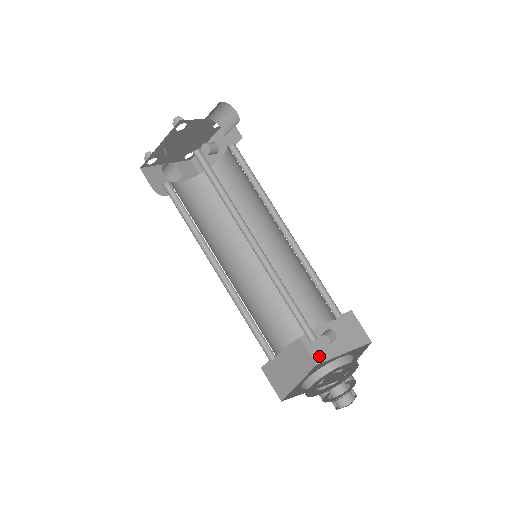
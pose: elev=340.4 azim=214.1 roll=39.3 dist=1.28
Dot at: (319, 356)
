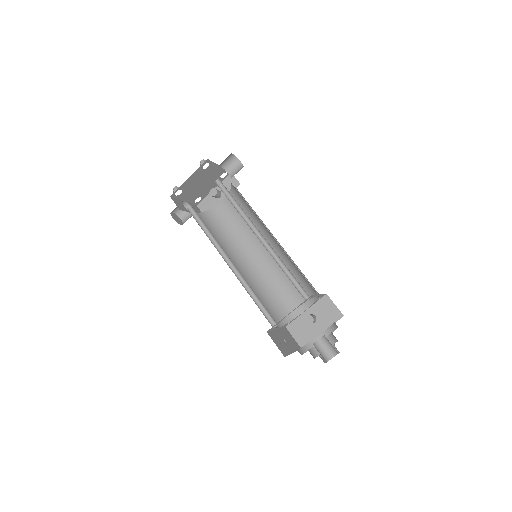
Dot at: (303, 340)
